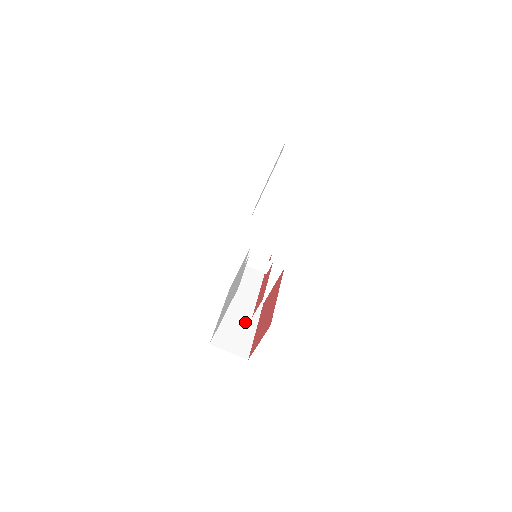
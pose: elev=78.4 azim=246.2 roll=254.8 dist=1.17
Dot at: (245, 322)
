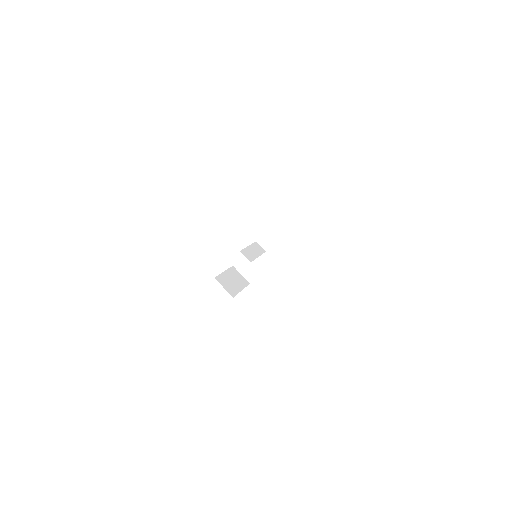
Dot at: (237, 283)
